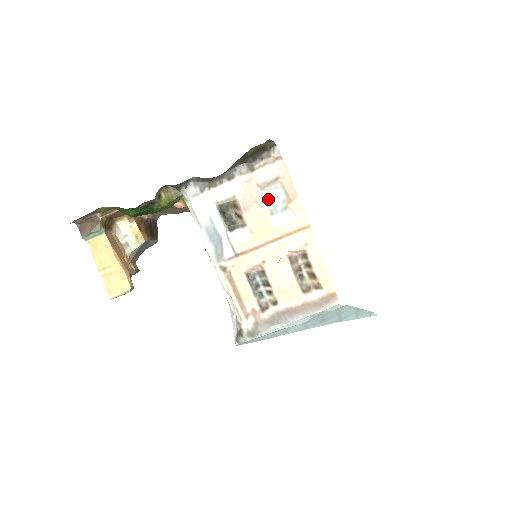
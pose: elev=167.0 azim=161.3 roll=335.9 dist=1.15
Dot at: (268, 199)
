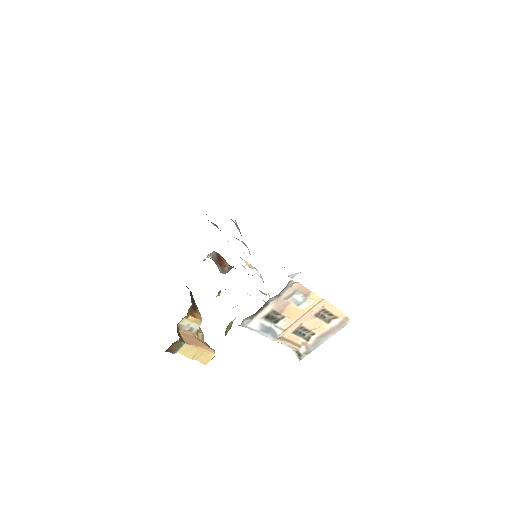
Dot at: (293, 300)
